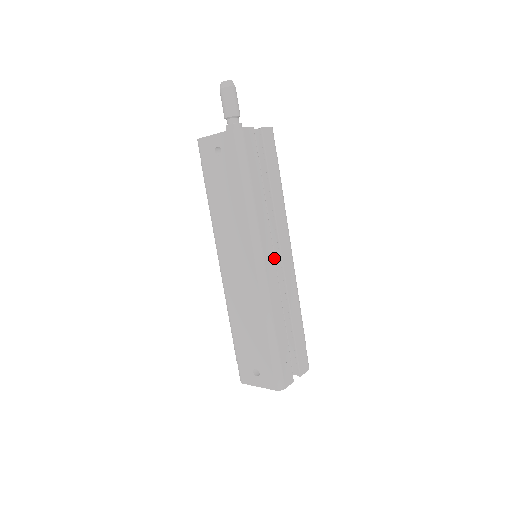
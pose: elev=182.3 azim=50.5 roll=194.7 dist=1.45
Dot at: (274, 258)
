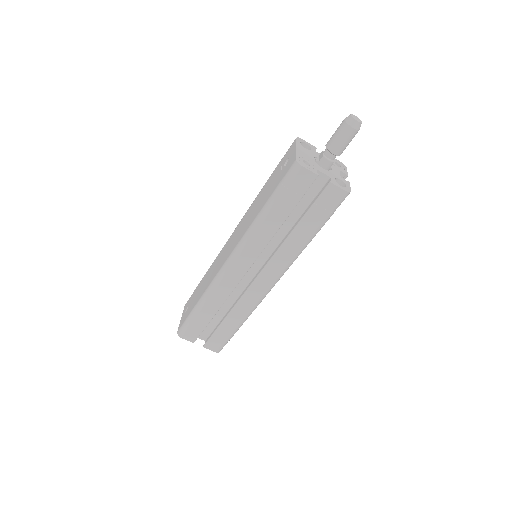
Dot at: (247, 271)
